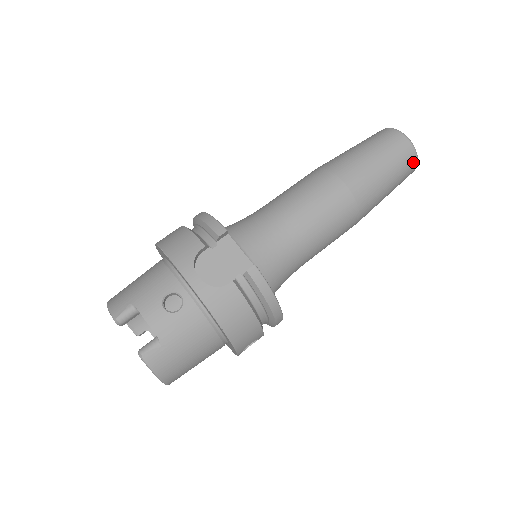
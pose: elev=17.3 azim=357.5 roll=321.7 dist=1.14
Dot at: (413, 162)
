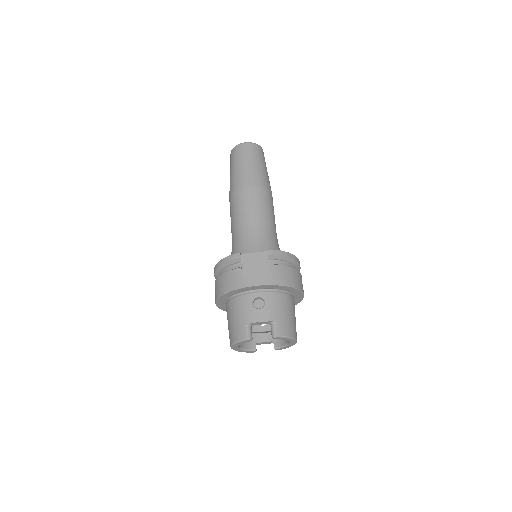
Dot at: (260, 149)
